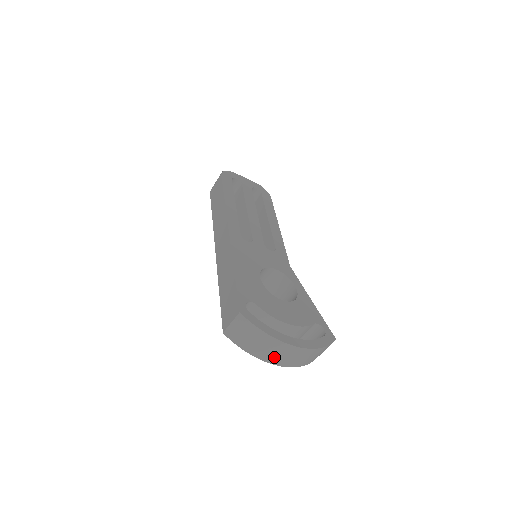
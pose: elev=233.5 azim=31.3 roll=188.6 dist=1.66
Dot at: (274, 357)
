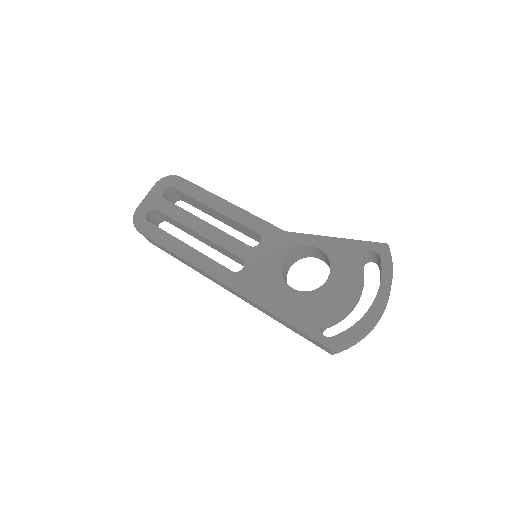
Dot at: (377, 322)
